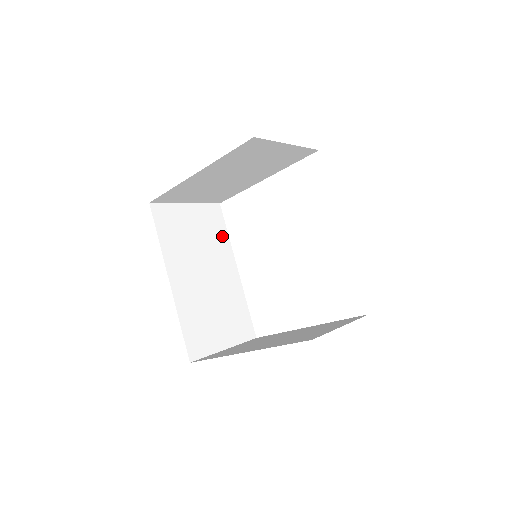
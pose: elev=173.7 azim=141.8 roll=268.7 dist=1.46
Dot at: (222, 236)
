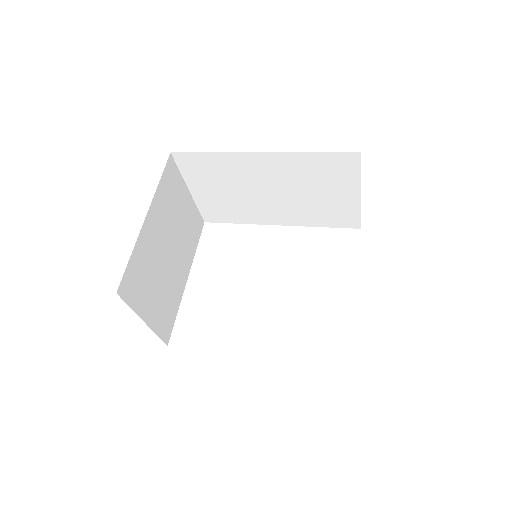
Dot at: occluded
